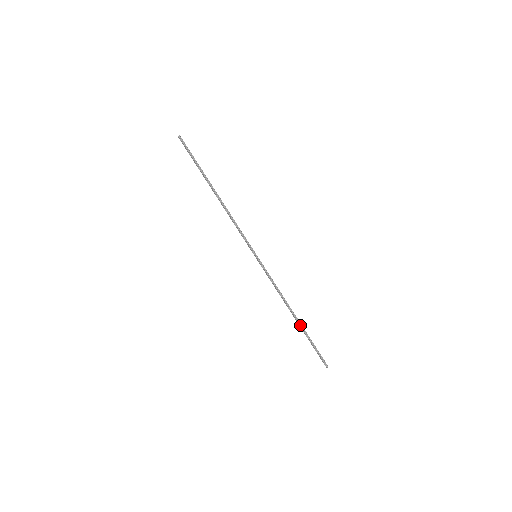
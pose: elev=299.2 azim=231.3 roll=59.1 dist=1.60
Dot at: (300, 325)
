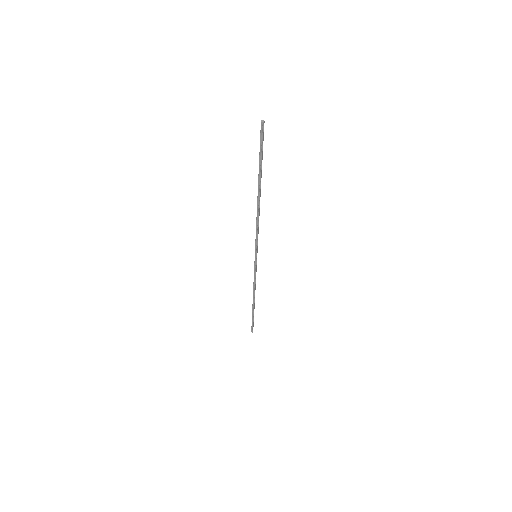
Dot at: (253, 307)
